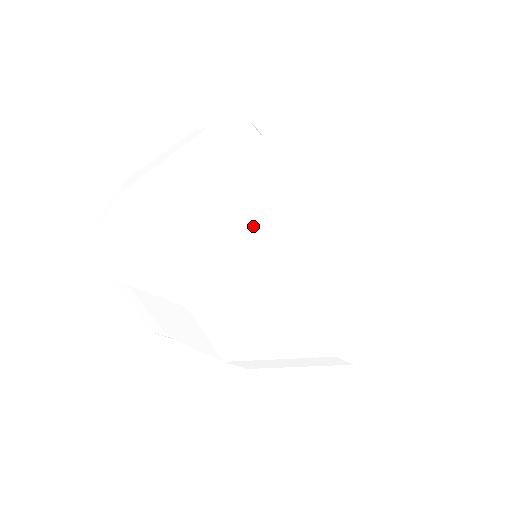
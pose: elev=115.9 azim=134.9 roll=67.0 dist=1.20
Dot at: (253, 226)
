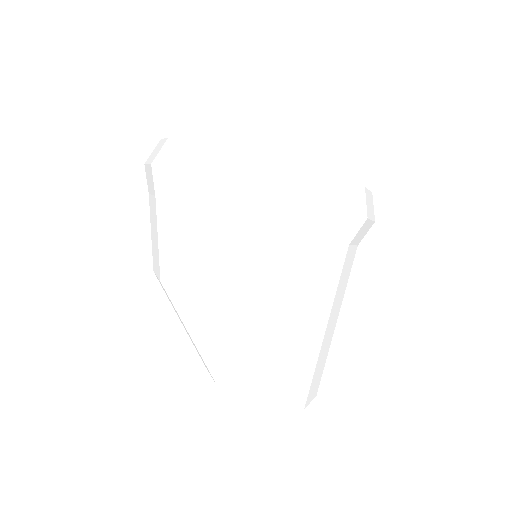
Dot at: (210, 332)
